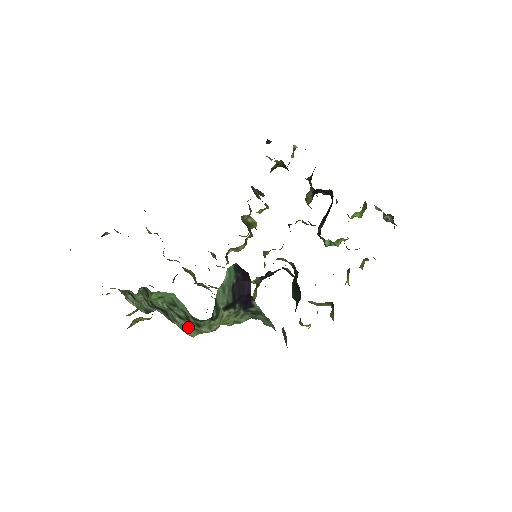
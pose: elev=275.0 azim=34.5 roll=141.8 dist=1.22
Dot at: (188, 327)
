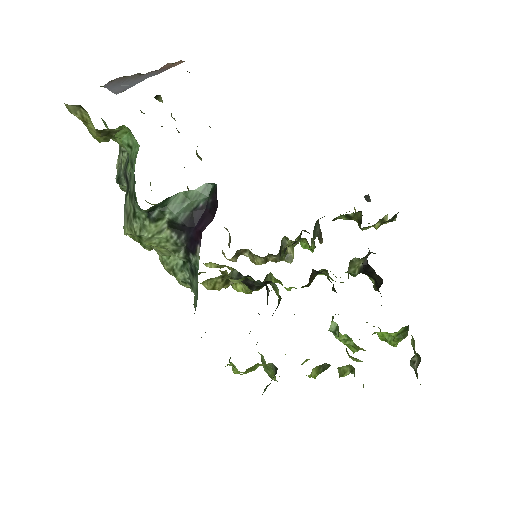
Dot at: (128, 214)
